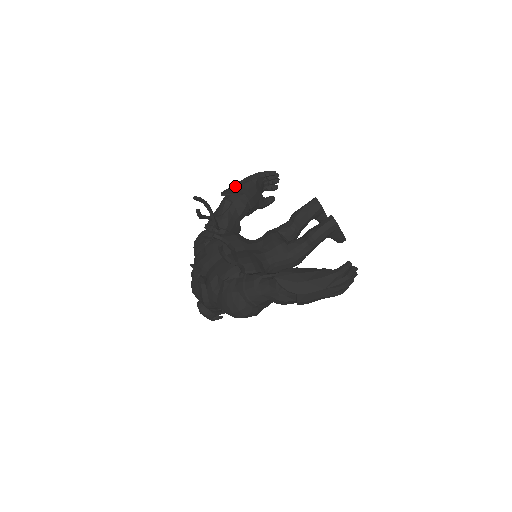
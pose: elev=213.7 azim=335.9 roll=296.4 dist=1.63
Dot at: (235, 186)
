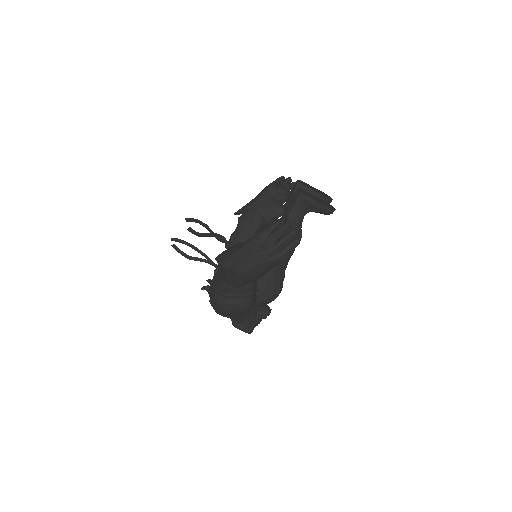
Dot at: occluded
